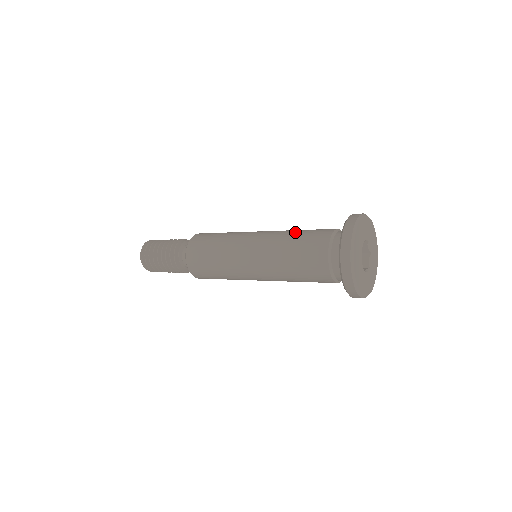
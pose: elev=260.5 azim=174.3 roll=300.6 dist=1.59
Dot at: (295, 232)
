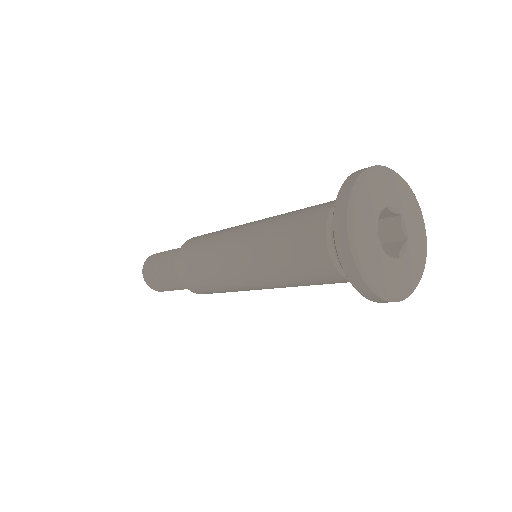
Dot at: (280, 228)
